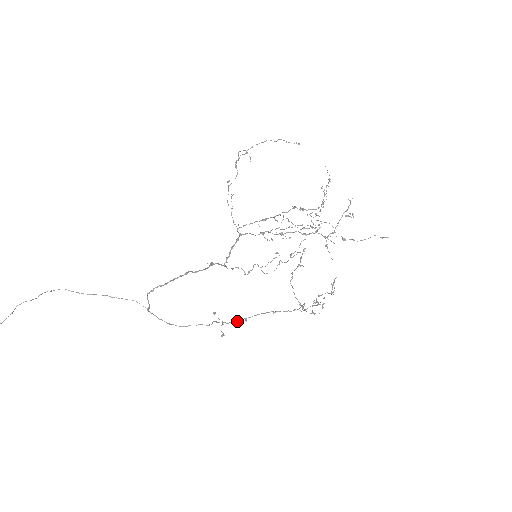
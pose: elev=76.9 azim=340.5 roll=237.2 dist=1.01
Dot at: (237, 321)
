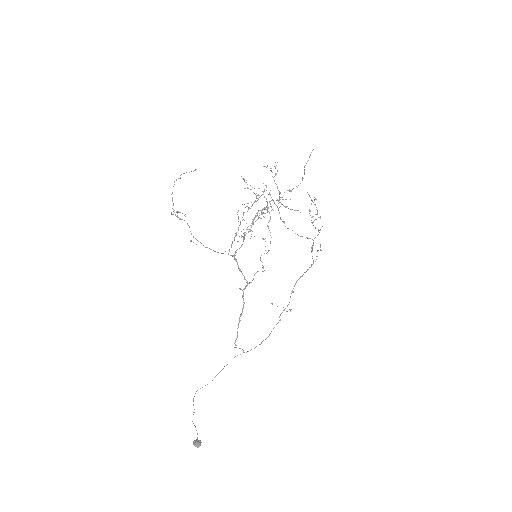
Dot at: occluded
